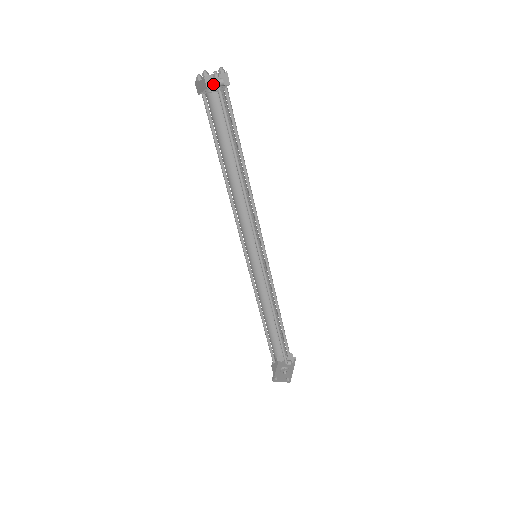
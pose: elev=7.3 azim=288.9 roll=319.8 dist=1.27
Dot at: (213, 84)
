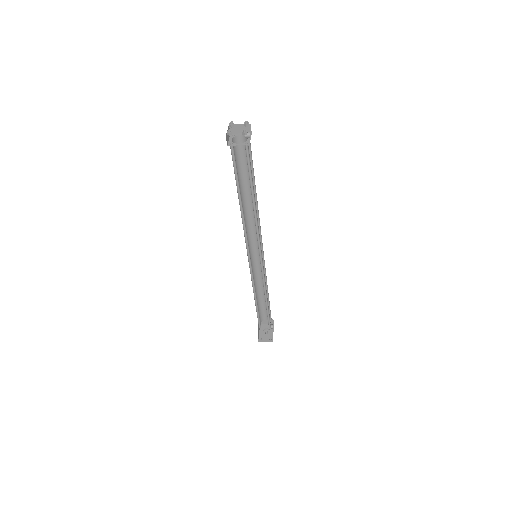
Dot at: (236, 131)
